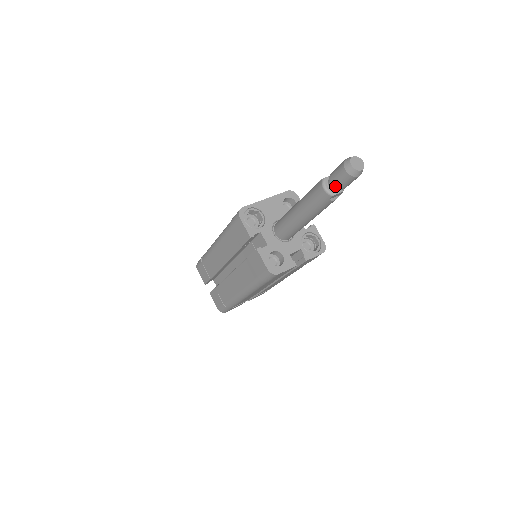
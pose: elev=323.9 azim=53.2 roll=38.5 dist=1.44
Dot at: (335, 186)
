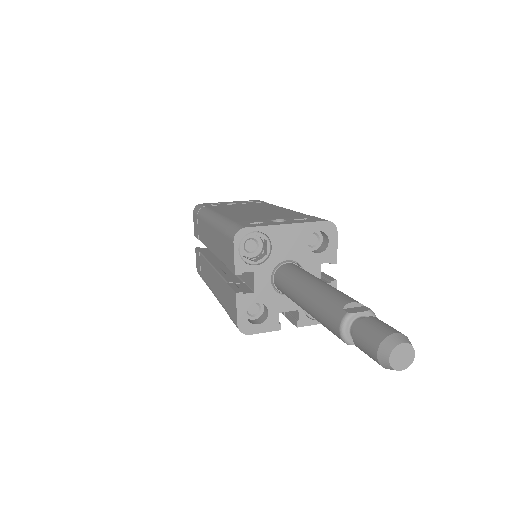
Dot at: (355, 344)
